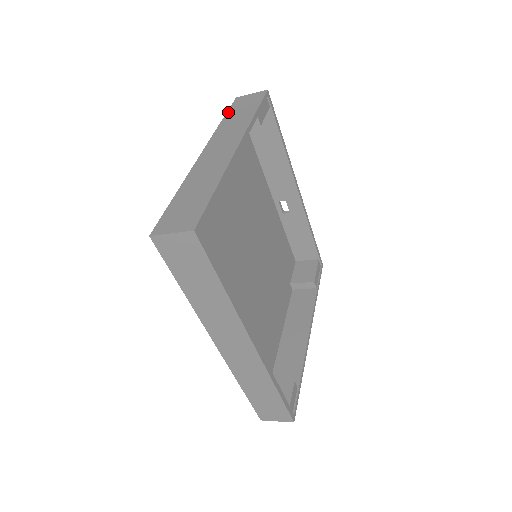
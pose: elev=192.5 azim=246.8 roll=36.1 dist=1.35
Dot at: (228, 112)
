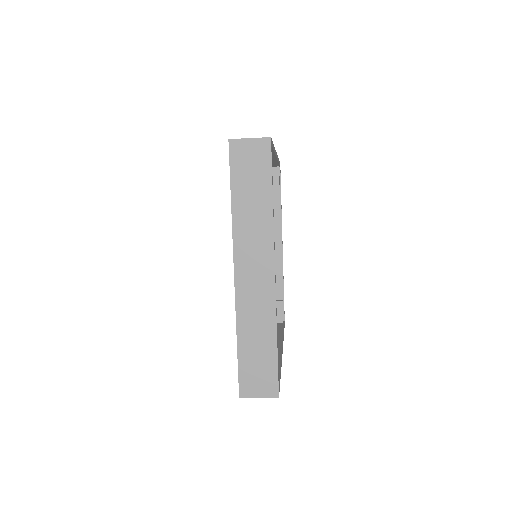
Dot at: (232, 183)
